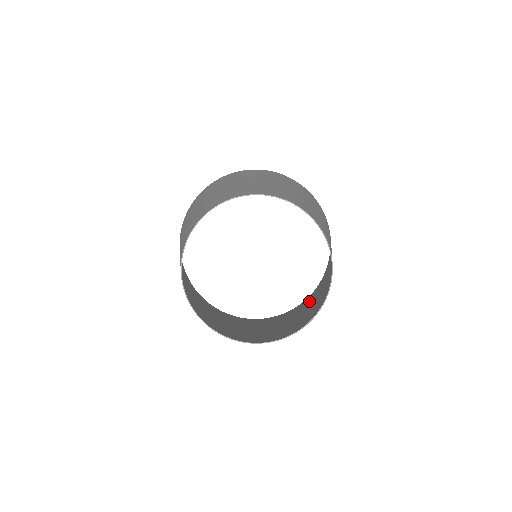
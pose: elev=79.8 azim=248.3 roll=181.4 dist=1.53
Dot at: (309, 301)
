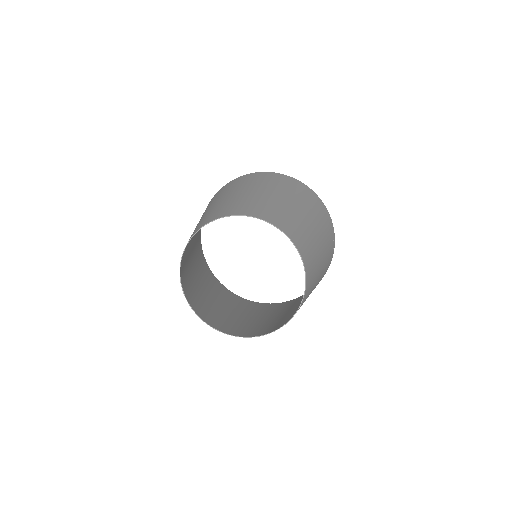
Dot at: occluded
